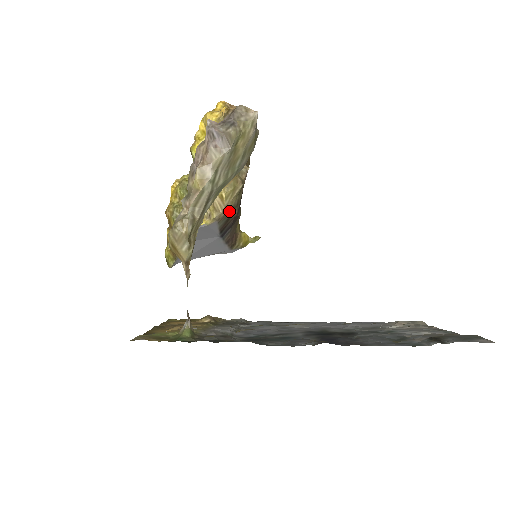
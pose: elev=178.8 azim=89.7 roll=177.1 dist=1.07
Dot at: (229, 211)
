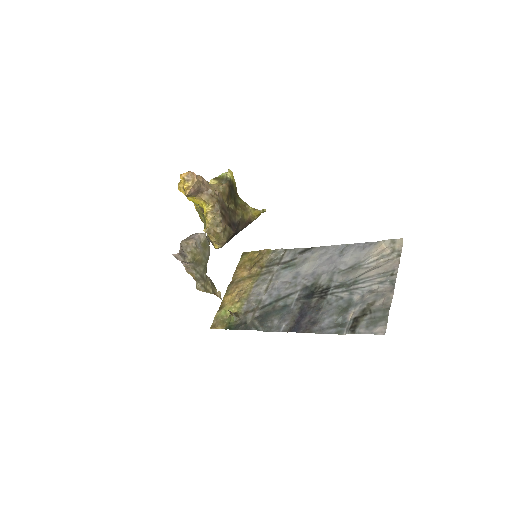
Dot at: (226, 241)
